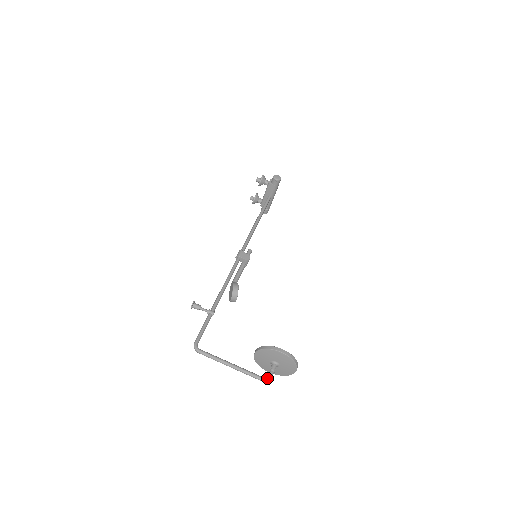
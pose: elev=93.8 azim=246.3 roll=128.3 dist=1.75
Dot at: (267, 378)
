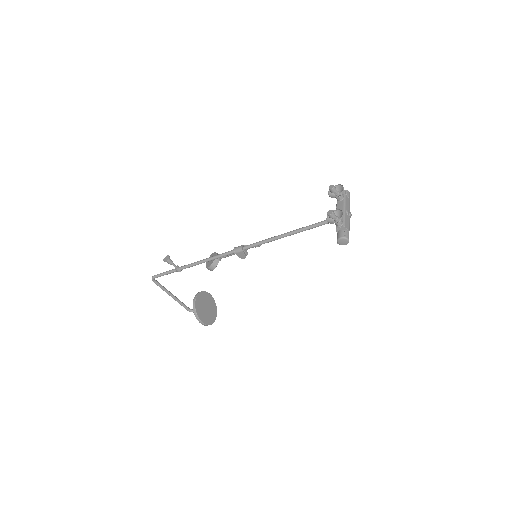
Dot at: occluded
